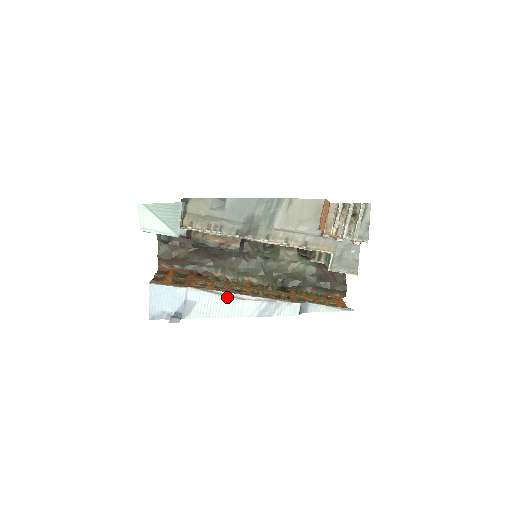
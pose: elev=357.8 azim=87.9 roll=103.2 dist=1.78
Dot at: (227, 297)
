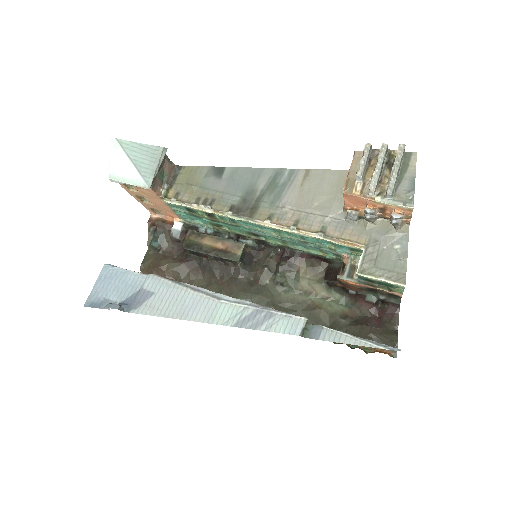
Dot at: (197, 293)
